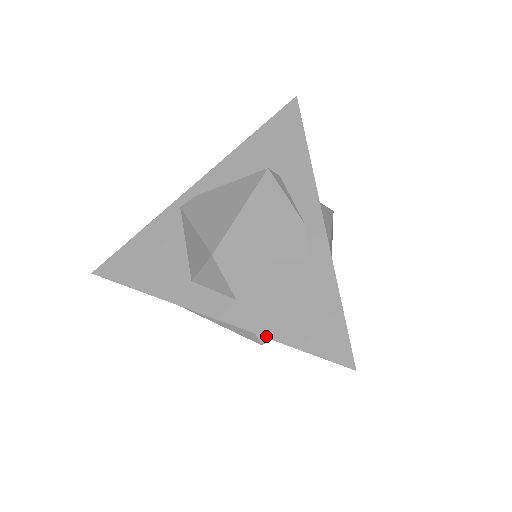
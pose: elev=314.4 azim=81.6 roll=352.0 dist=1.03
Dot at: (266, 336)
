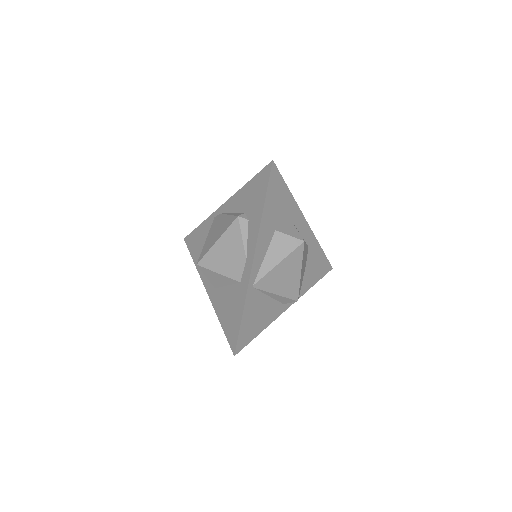
Dot at: (217, 315)
